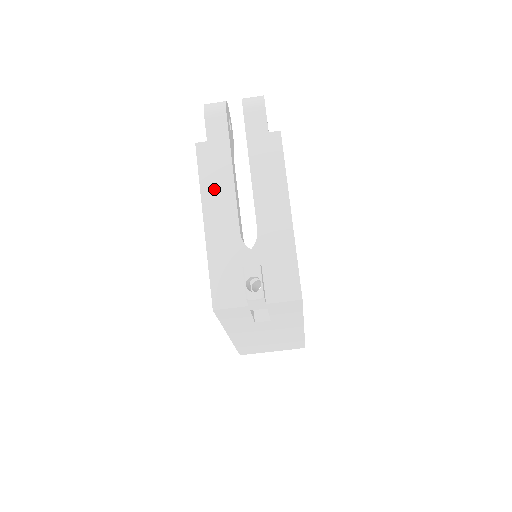
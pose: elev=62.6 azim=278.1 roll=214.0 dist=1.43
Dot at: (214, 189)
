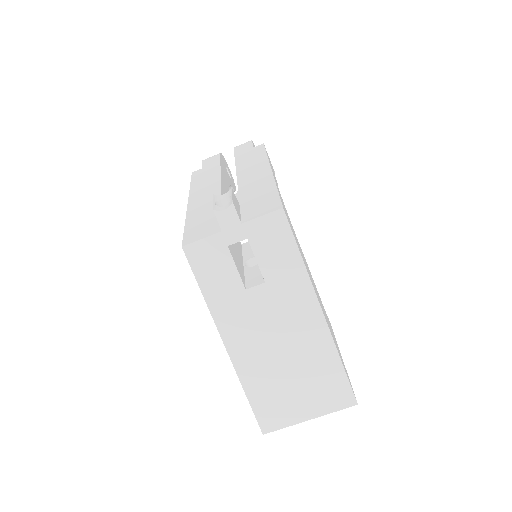
Dot at: (202, 185)
